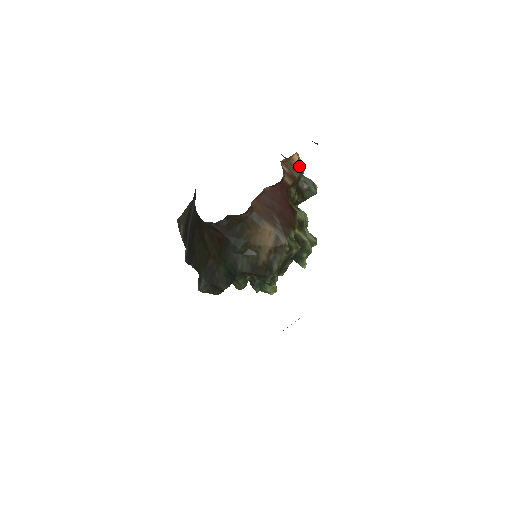
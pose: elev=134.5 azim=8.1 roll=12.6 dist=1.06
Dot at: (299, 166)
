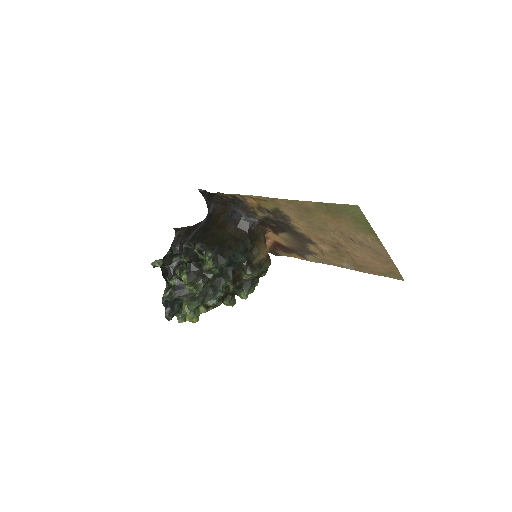
Dot at: occluded
